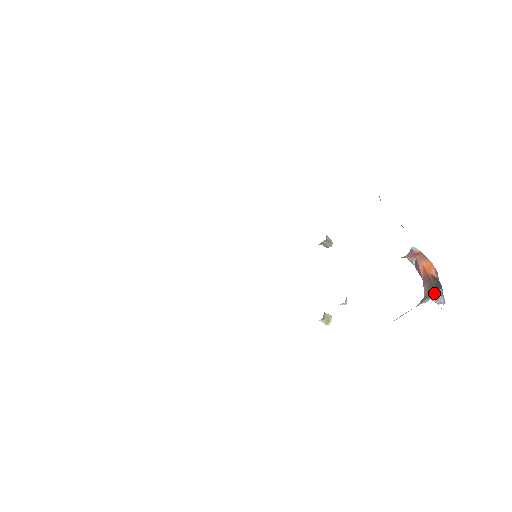
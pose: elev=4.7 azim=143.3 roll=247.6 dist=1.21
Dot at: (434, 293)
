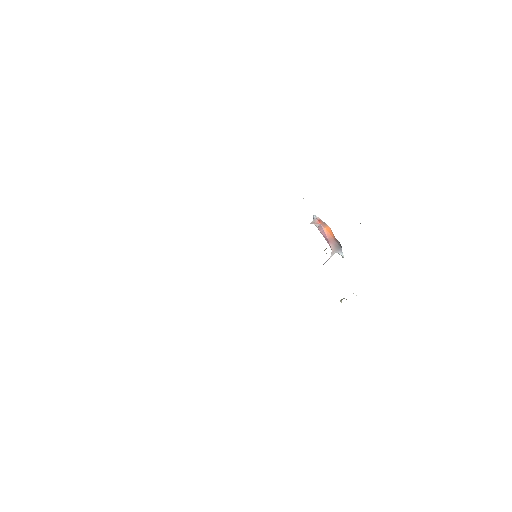
Dot at: (341, 250)
